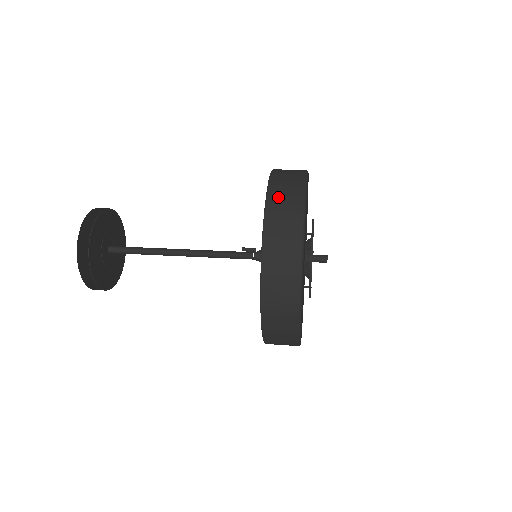
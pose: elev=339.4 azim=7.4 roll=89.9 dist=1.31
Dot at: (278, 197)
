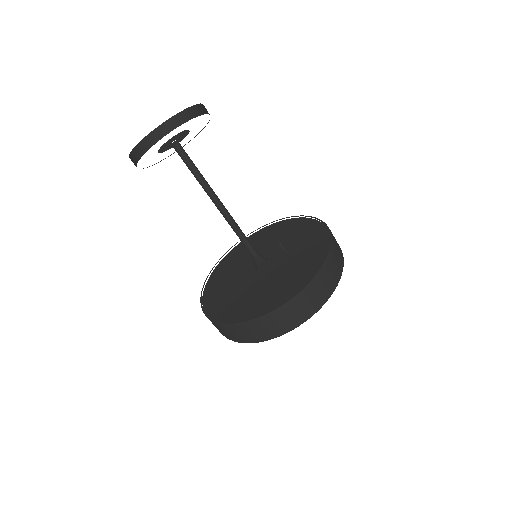
Dot at: occluded
